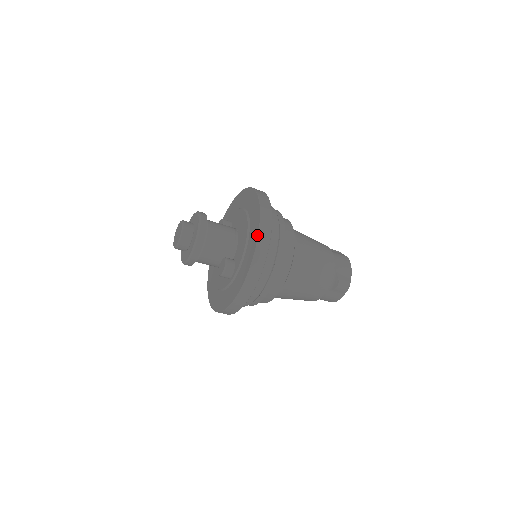
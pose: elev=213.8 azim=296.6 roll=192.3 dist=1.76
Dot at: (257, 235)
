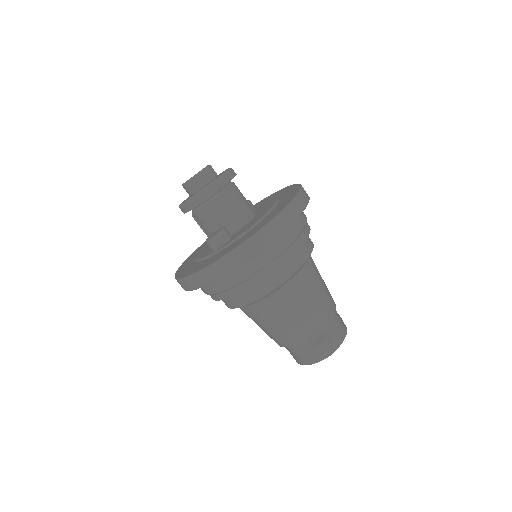
Dot at: (273, 217)
